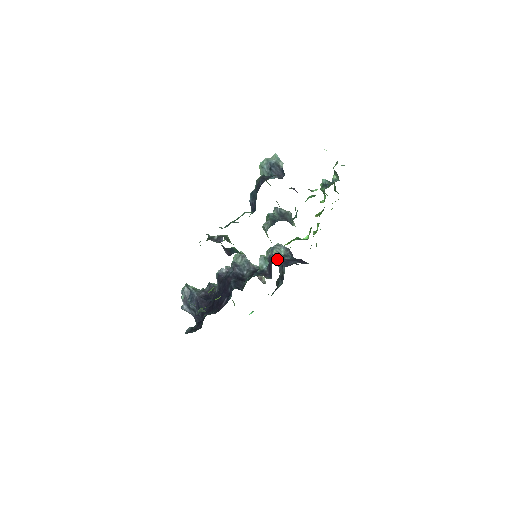
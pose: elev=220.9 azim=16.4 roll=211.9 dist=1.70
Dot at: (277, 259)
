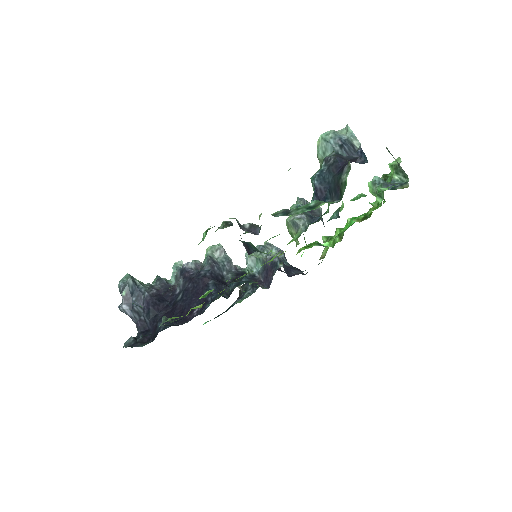
Dot at: occluded
